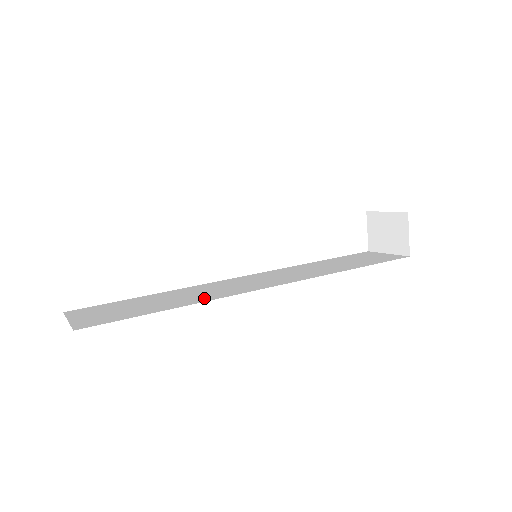
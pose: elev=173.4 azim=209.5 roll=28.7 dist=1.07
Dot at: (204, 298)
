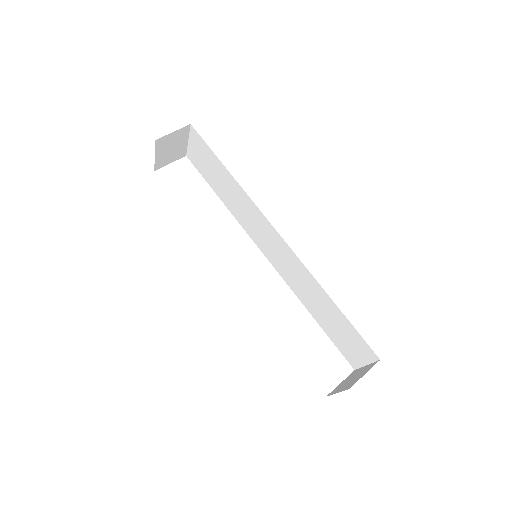
Dot at: occluded
